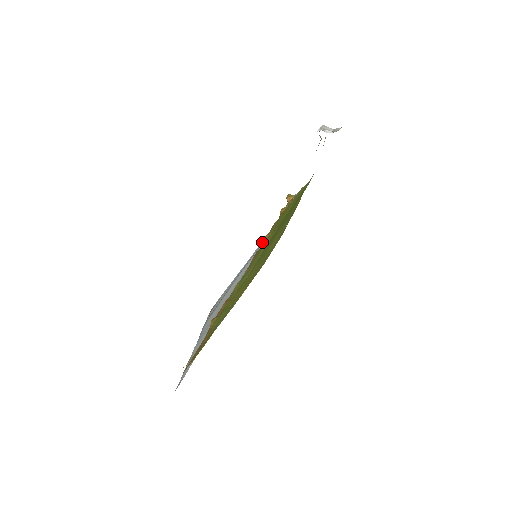
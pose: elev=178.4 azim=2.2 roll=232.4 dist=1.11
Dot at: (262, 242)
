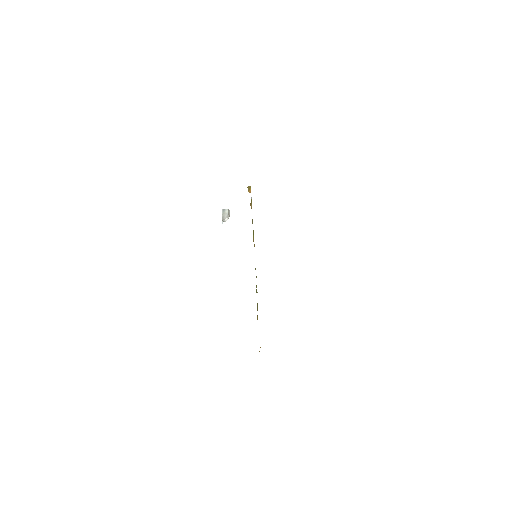
Dot at: occluded
